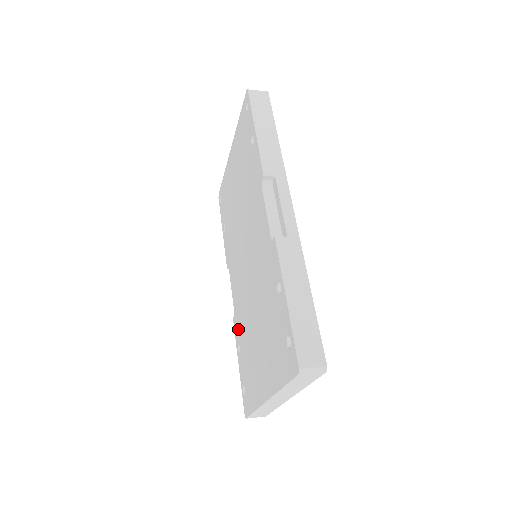
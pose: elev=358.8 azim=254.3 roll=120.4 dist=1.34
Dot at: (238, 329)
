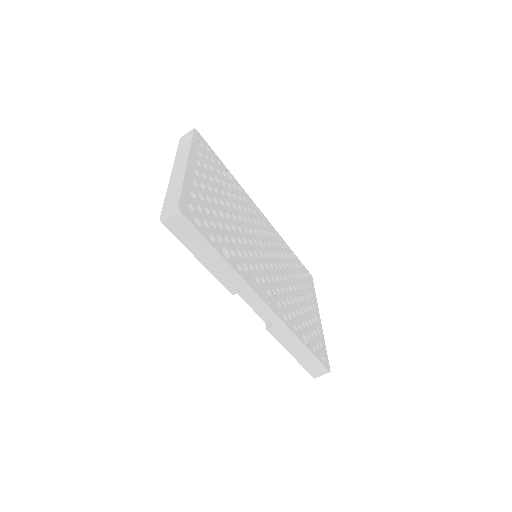
Dot at: occluded
